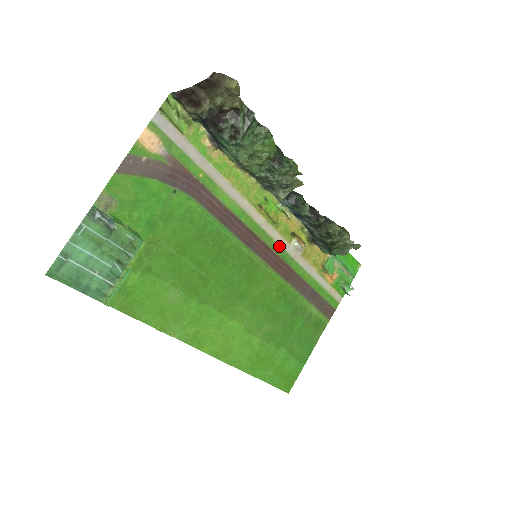
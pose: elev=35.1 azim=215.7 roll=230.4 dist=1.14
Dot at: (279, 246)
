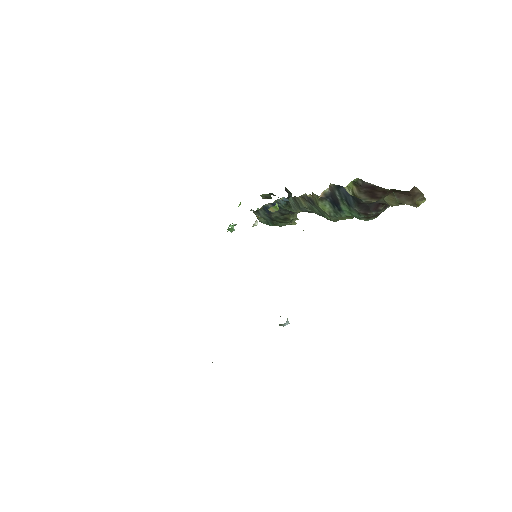
Dot at: occluded
